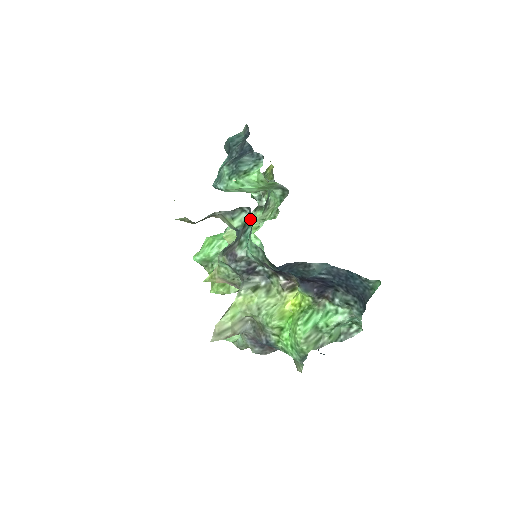
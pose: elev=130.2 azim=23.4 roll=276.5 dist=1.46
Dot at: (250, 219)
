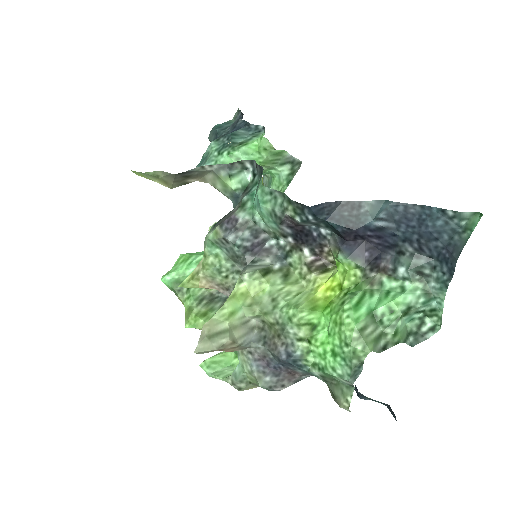
Dot at: (254, 178)
